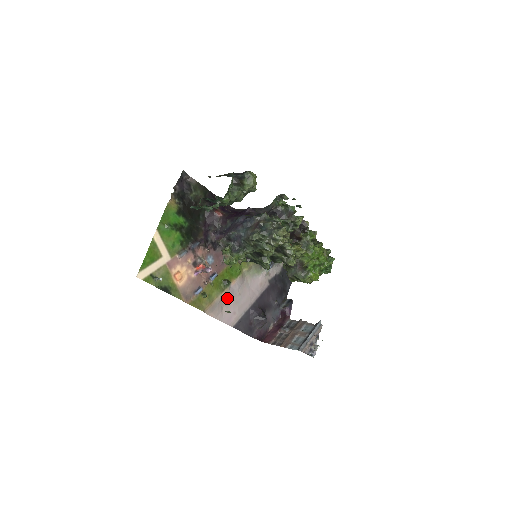
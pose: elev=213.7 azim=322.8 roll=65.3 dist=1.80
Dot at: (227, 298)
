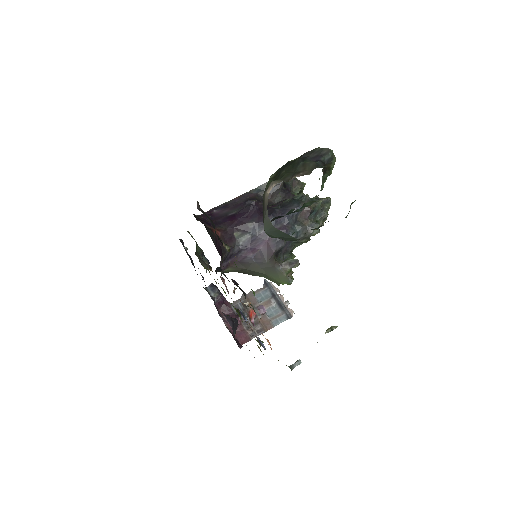
Dot at: occluded
